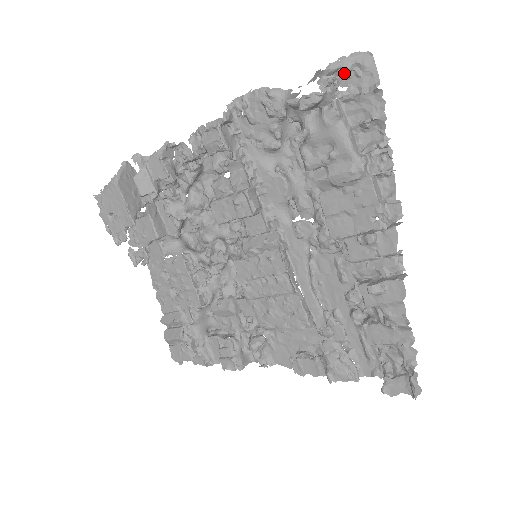
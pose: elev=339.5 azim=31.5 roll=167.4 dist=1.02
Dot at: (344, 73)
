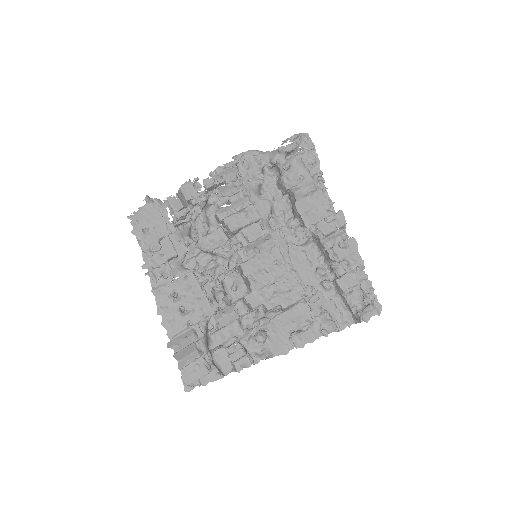
Dot at: (301, 139)
